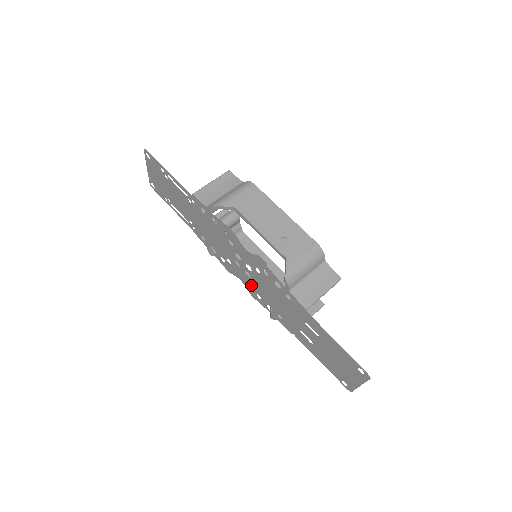
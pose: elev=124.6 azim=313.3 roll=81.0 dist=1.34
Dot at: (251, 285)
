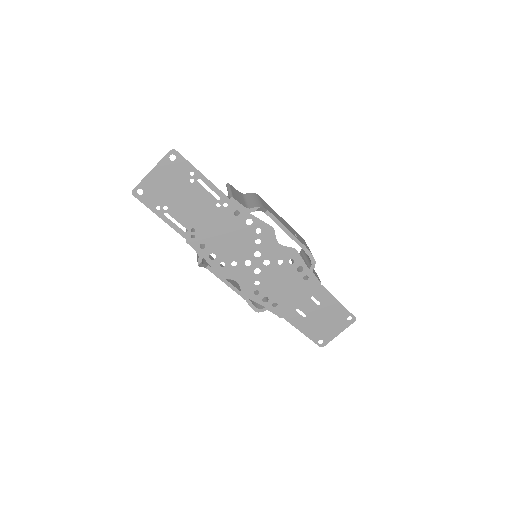
Dot at: (253, 282)
